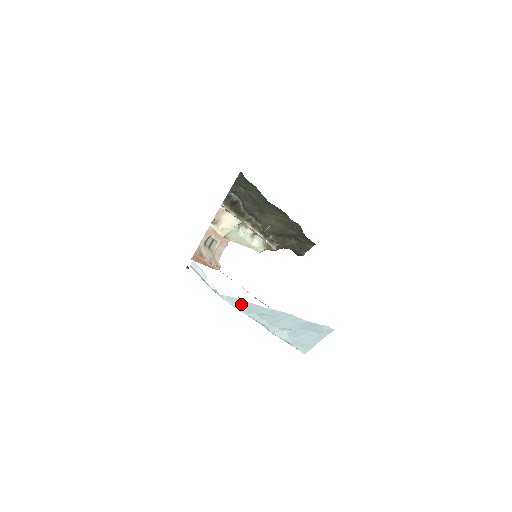
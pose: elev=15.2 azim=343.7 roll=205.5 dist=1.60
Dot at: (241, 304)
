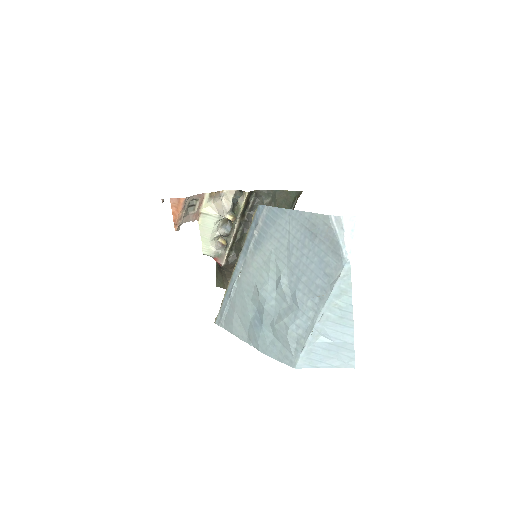
Dot at: (344, 283)
